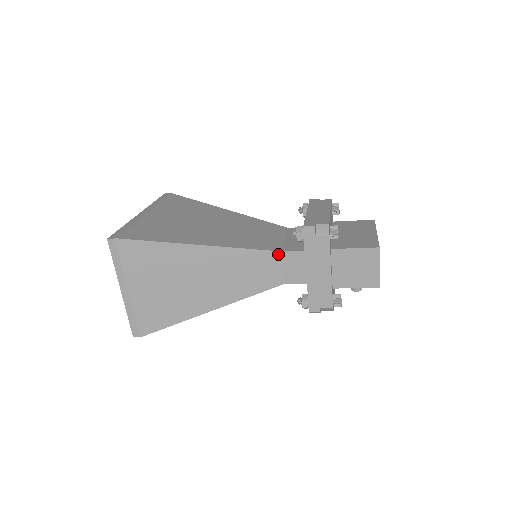
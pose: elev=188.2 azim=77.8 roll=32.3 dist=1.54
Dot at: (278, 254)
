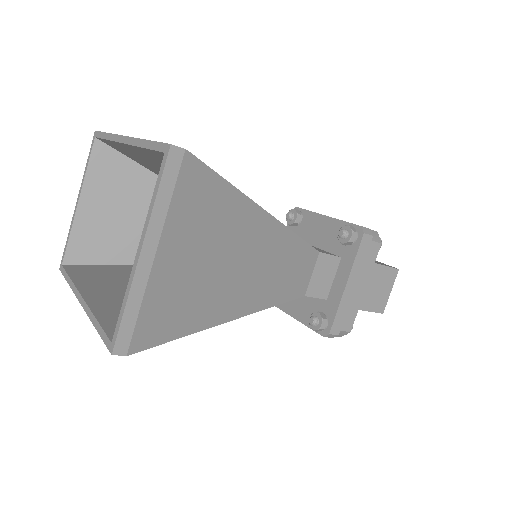
Dot at: (316, 255)
